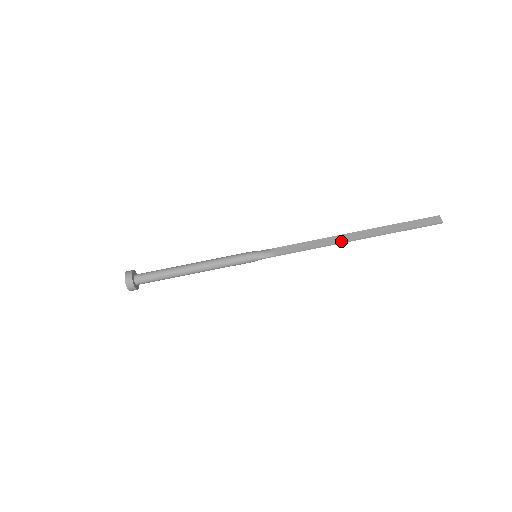
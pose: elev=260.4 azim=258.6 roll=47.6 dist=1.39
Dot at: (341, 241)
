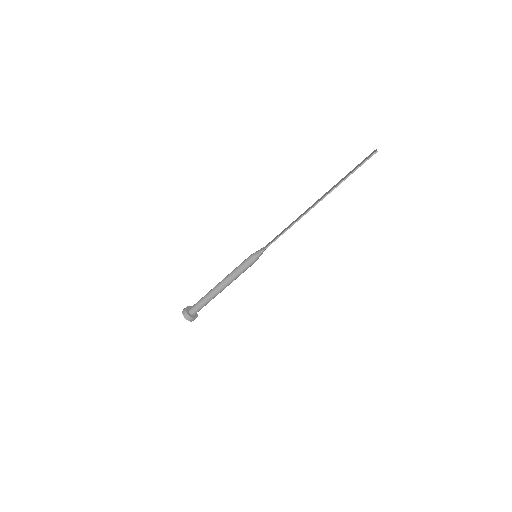
Dot at: (306, 211)
